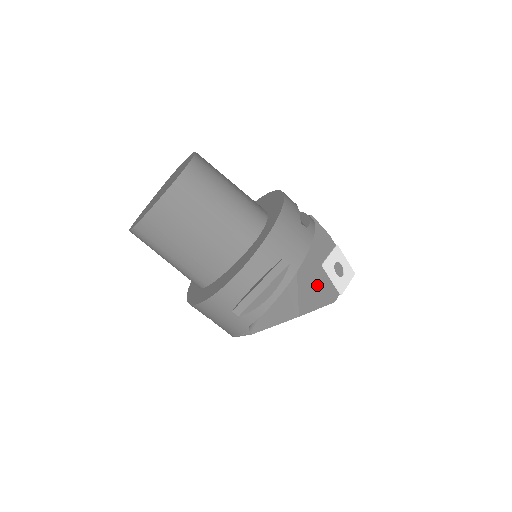
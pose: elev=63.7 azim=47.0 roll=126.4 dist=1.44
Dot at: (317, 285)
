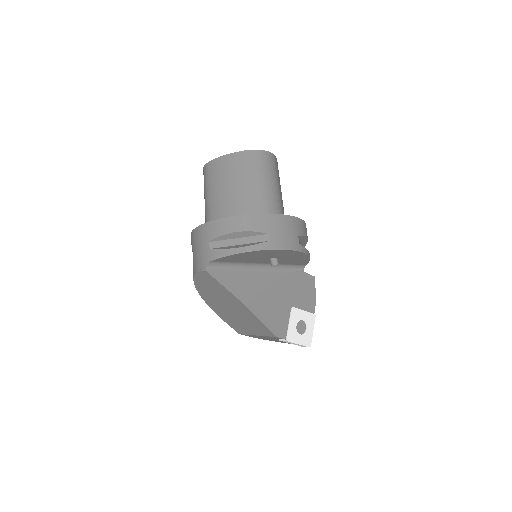
Dot at: (276, 311)
